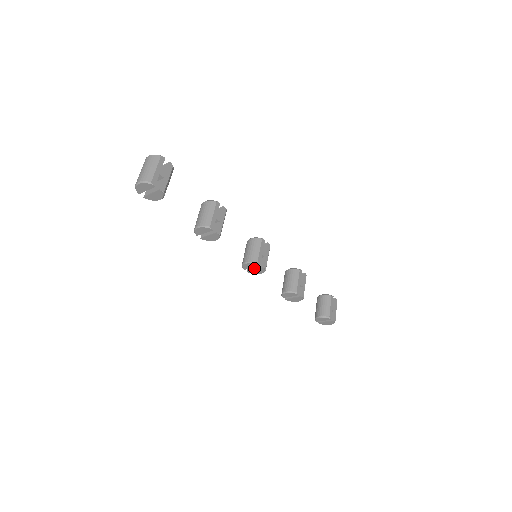
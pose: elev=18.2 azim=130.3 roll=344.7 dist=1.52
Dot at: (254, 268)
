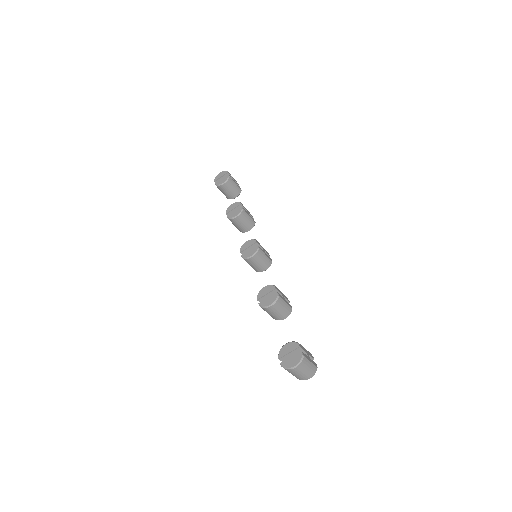
Dot at: (249, 251)
